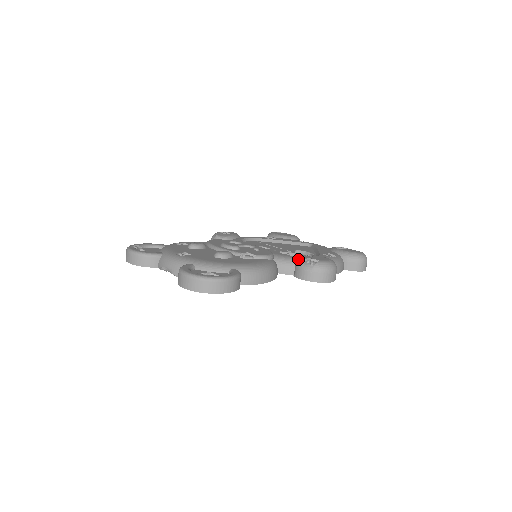
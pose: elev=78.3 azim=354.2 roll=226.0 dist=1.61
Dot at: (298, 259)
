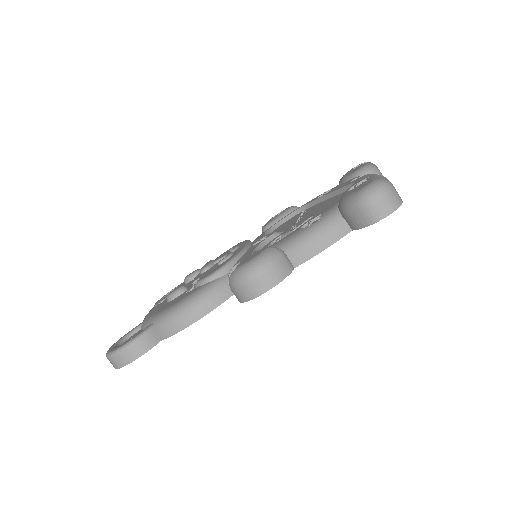
Dot at: occluded
